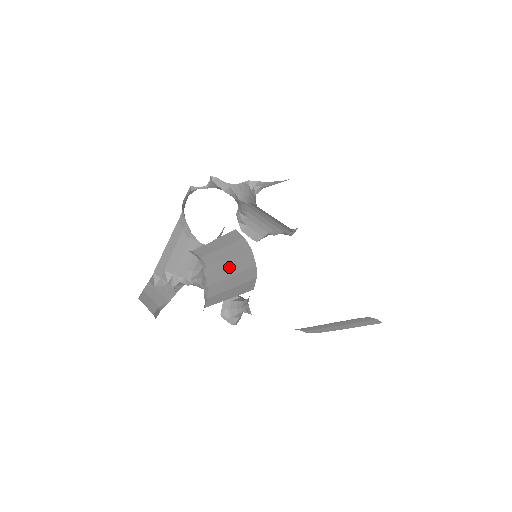
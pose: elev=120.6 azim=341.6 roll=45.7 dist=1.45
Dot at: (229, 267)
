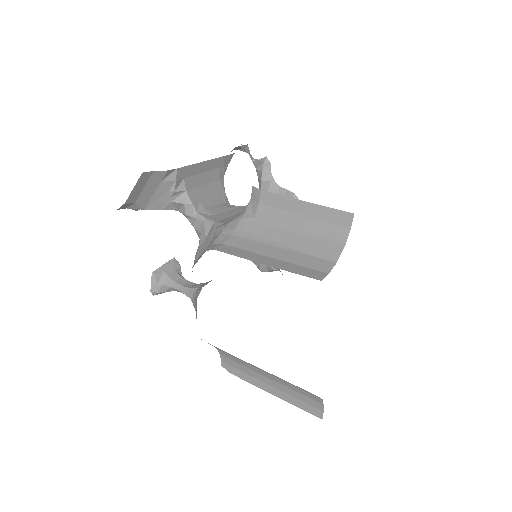
Dot at: (290, 238)
